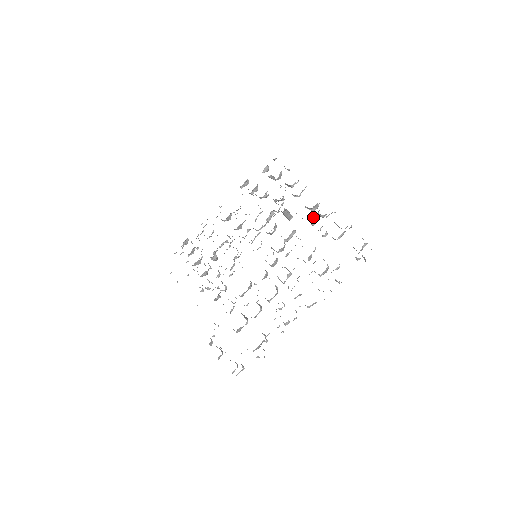
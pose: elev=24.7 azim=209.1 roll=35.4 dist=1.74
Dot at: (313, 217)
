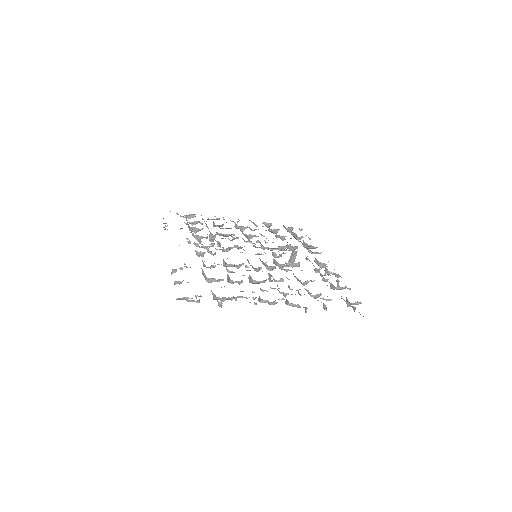
Dot at: occluded
